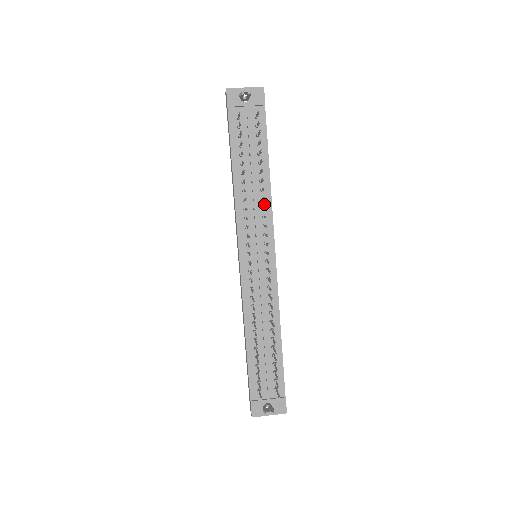
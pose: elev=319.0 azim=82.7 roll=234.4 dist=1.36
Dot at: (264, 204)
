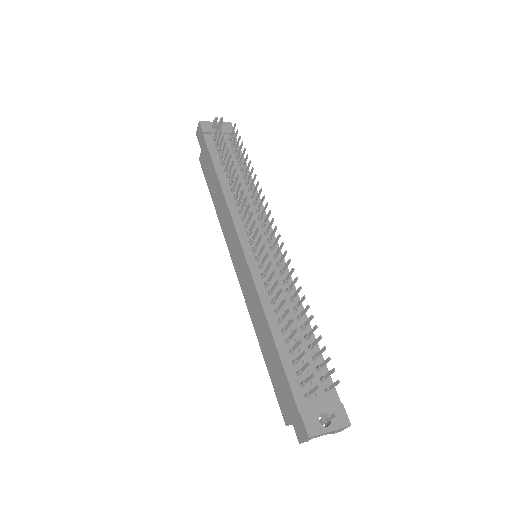
Dot at: occluded
